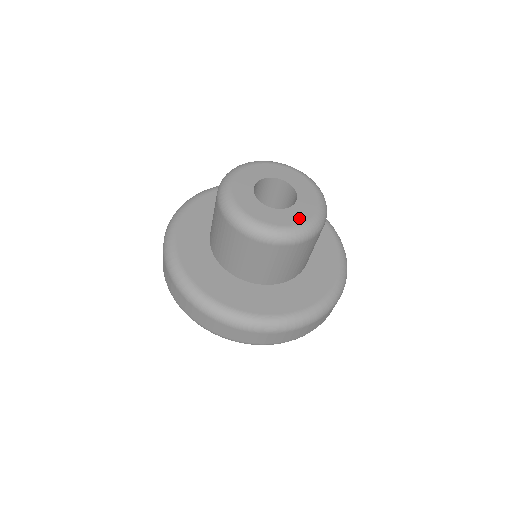
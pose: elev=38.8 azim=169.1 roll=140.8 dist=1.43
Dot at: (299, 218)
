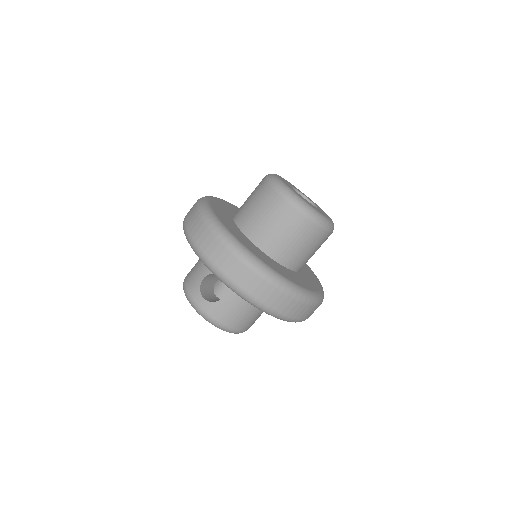
Dot at: occluded
